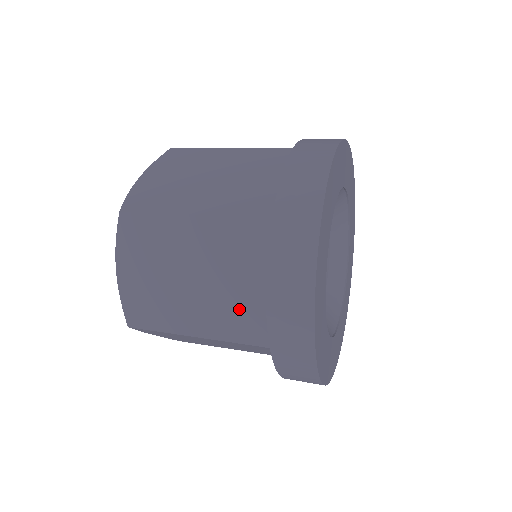
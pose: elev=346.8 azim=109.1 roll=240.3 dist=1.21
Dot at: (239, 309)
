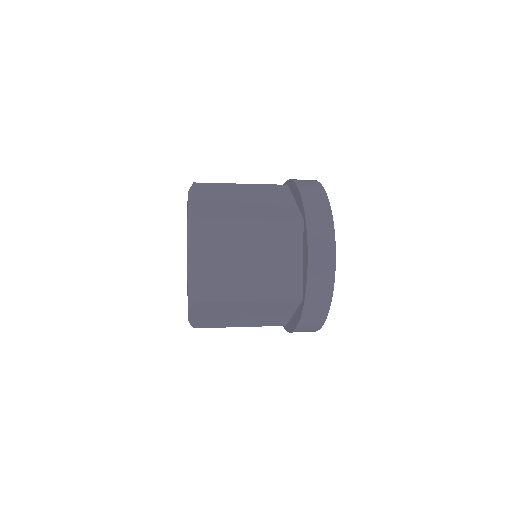
Dot at: (277, 208)
